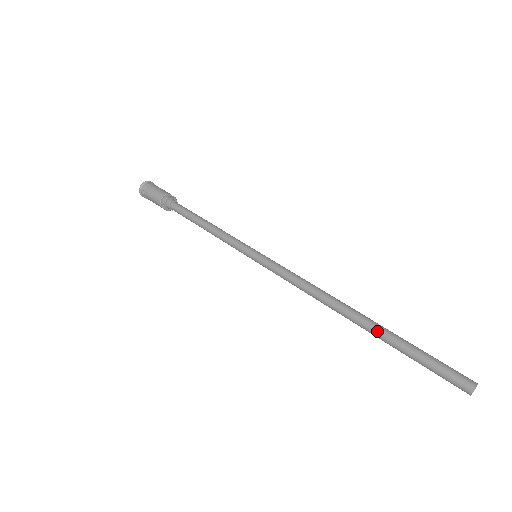
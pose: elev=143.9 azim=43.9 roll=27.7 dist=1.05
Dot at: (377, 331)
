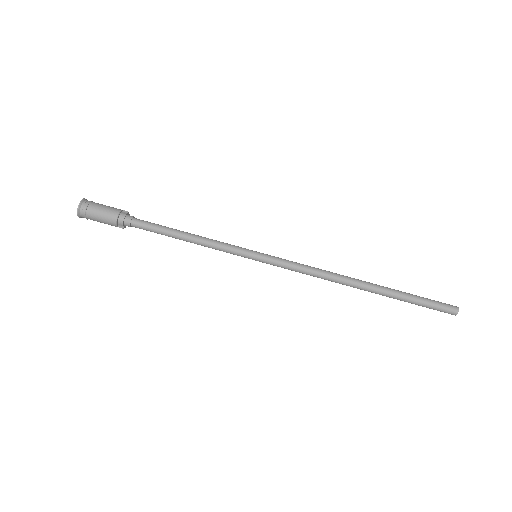
Dot at: (386, 293)
